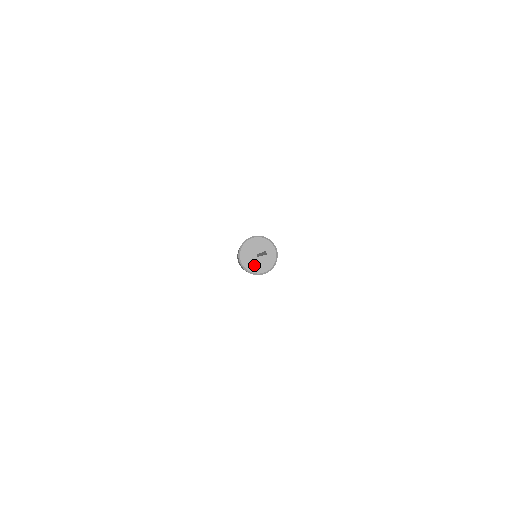
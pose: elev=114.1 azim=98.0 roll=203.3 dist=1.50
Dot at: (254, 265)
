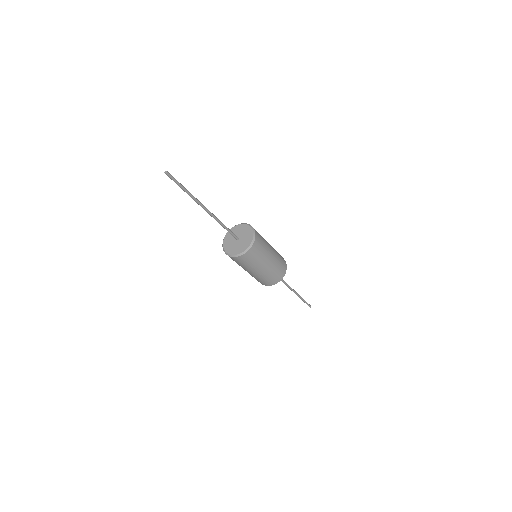
Dot at: (230, 244)
